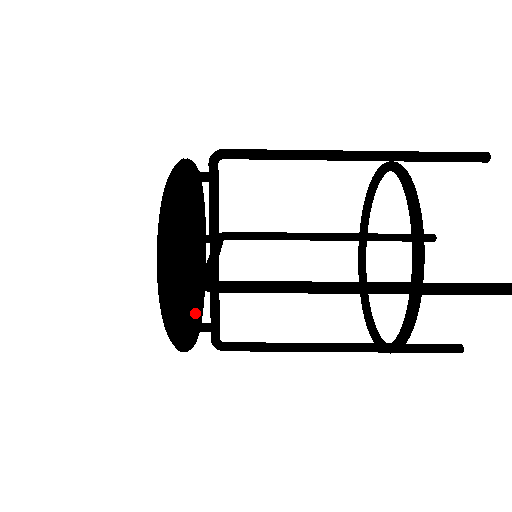
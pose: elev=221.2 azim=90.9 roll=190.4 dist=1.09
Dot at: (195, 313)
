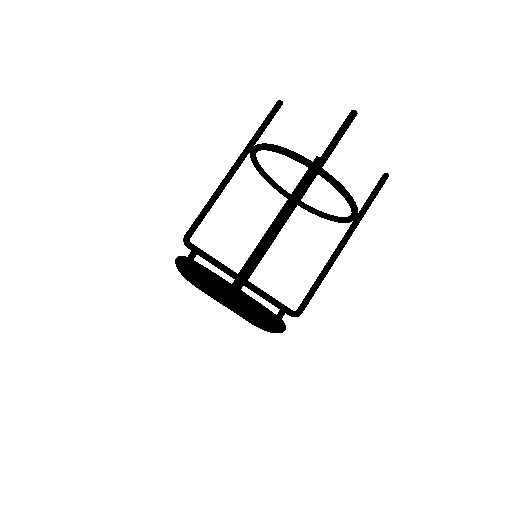
Dot at: occluded
